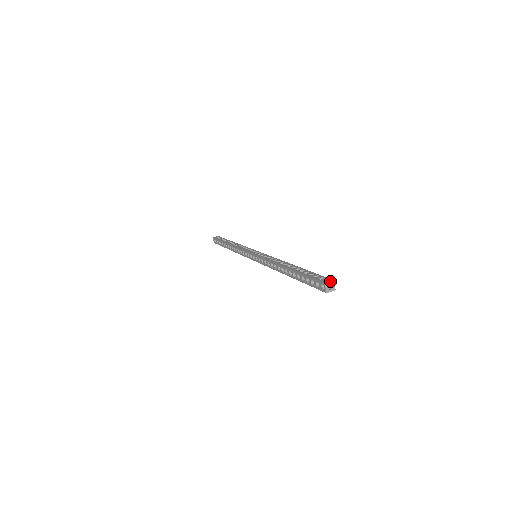
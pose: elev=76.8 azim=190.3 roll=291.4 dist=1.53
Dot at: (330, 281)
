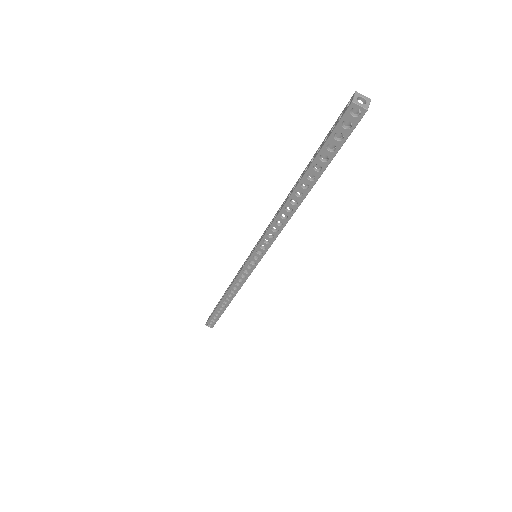
Dot at: (353, 95)
